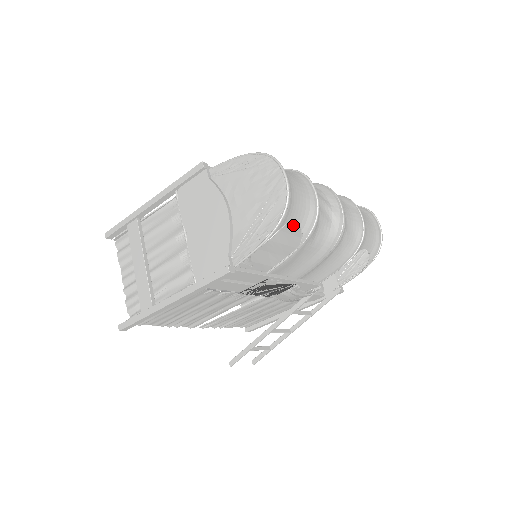
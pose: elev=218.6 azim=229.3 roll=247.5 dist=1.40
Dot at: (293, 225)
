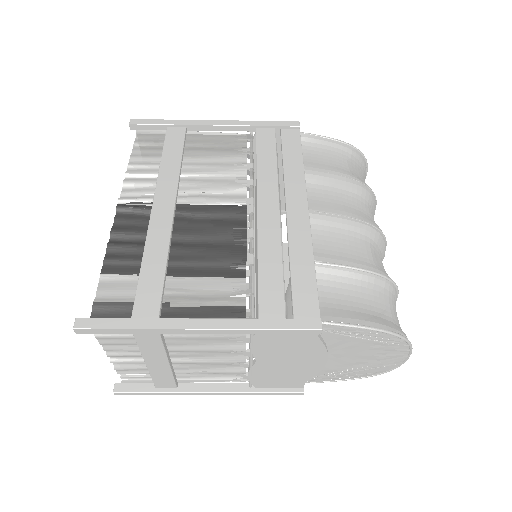
Dot at: (277, 160)
